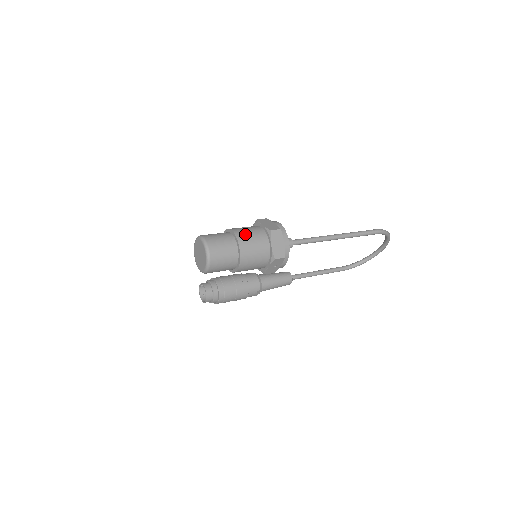
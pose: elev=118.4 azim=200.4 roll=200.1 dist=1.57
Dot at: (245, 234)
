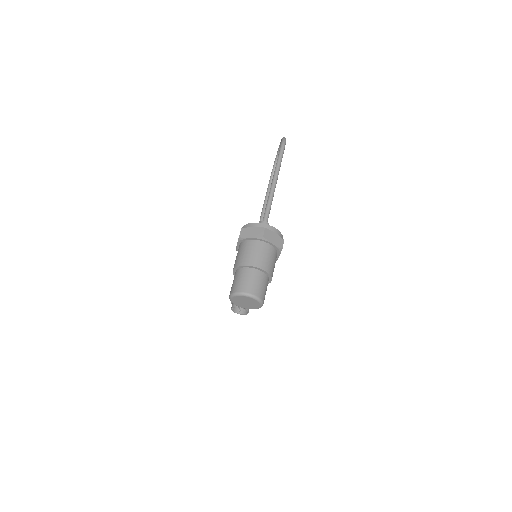
Dot at: (254, 258)
